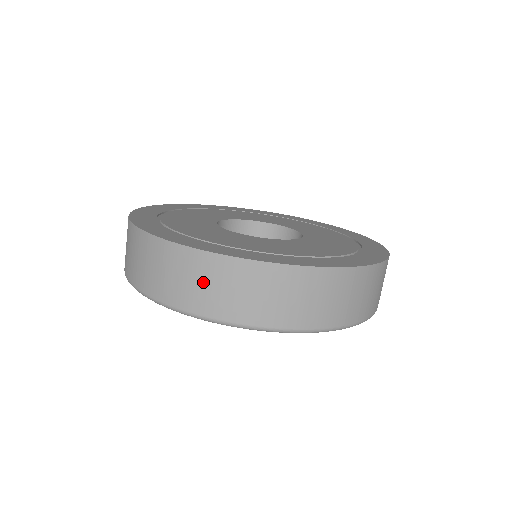
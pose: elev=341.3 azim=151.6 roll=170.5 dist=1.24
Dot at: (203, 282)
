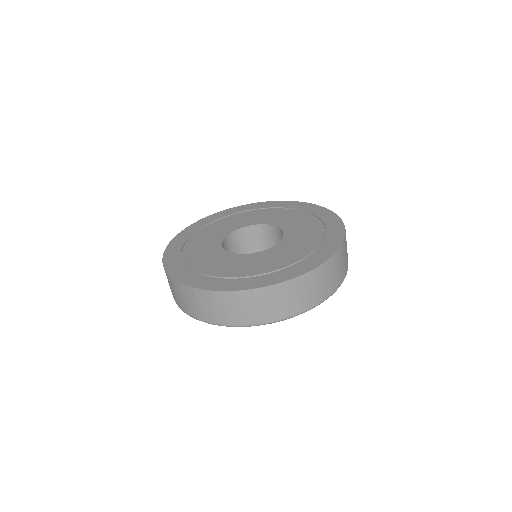
Dot at: occluded
